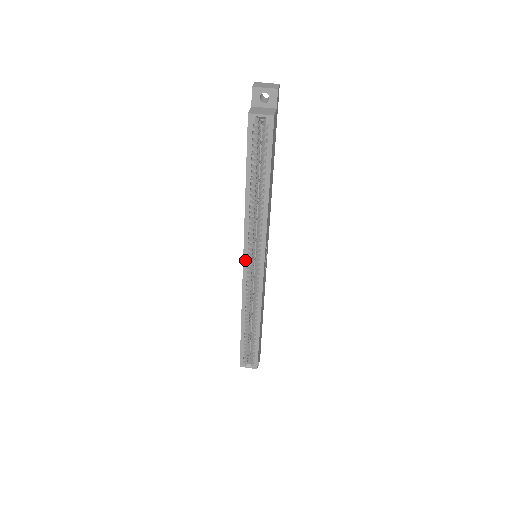
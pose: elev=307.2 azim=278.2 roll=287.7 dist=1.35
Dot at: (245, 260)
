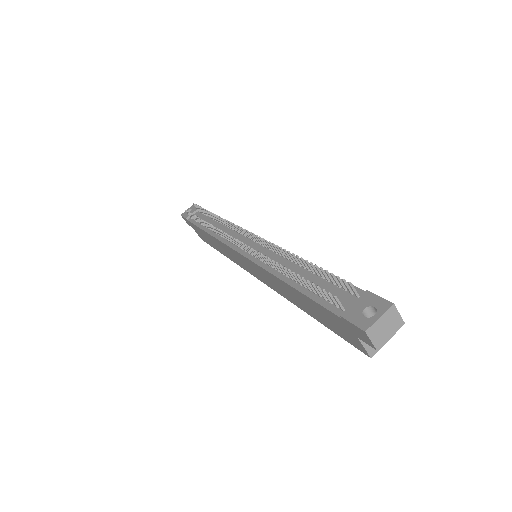
Dot at: occluded
